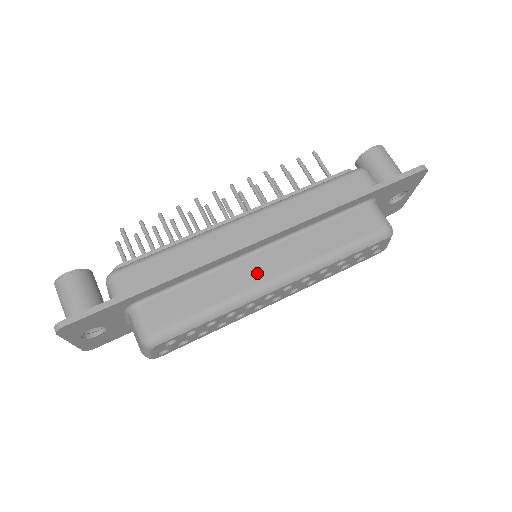
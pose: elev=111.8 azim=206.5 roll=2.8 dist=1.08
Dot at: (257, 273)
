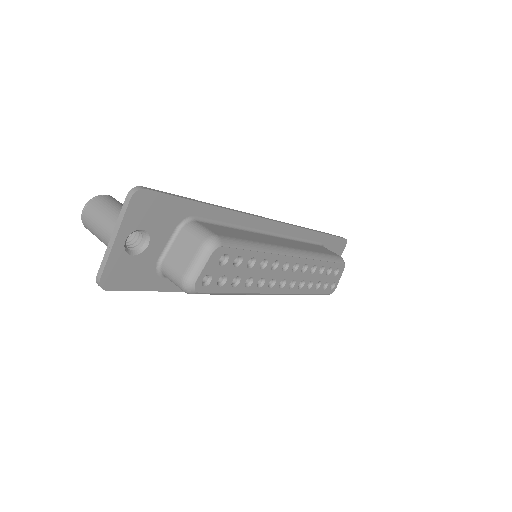
Dot at: (277, 242)
